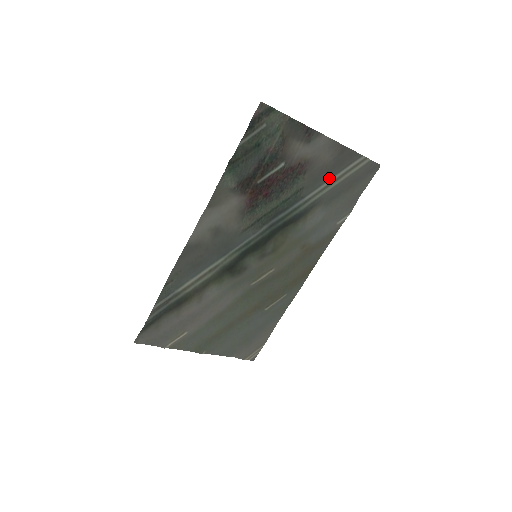
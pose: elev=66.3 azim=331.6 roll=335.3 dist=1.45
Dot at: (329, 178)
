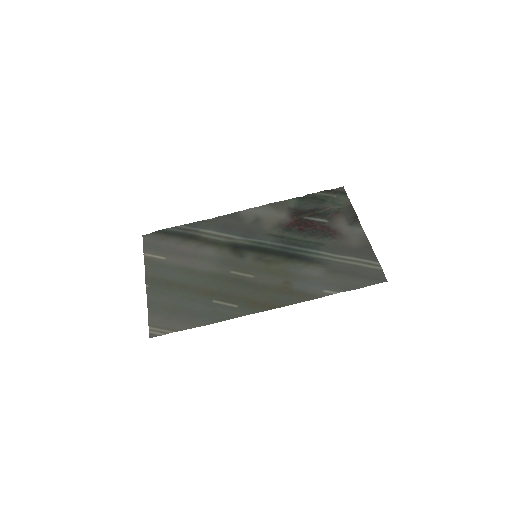
Dot at: (345, 255)
